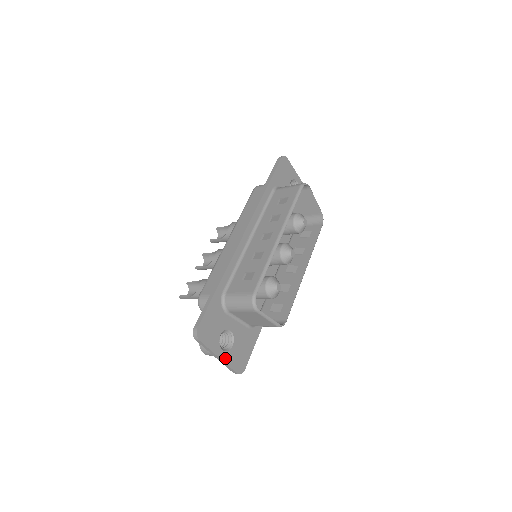
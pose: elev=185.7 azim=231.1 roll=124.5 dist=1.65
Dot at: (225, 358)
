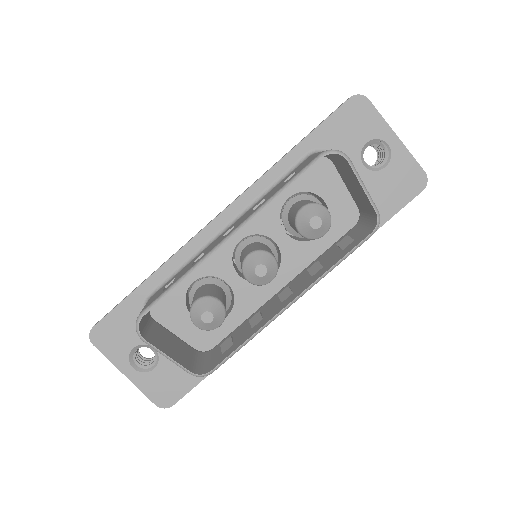
Dot at: (136, 379)
